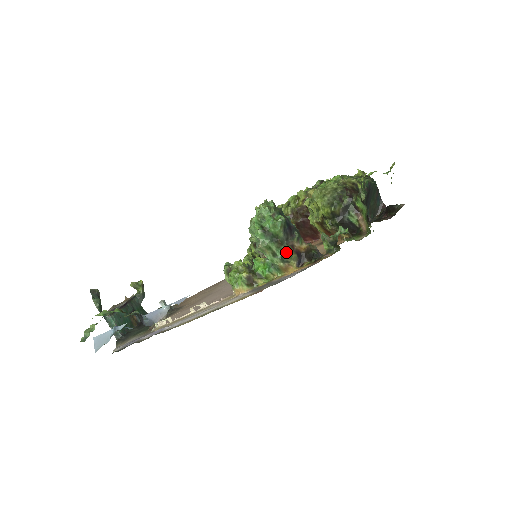
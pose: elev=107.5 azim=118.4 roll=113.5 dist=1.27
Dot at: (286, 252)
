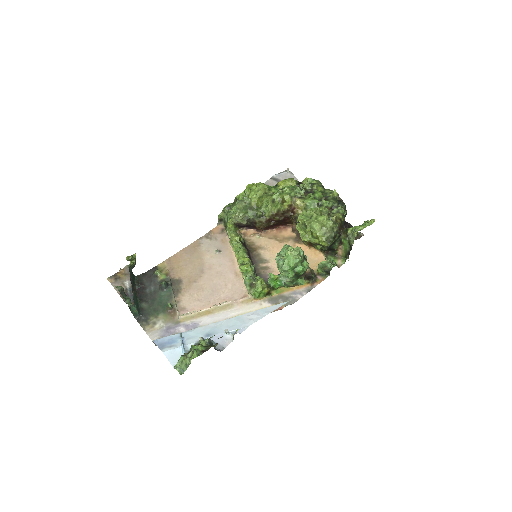
Dot at: (302, 283)
